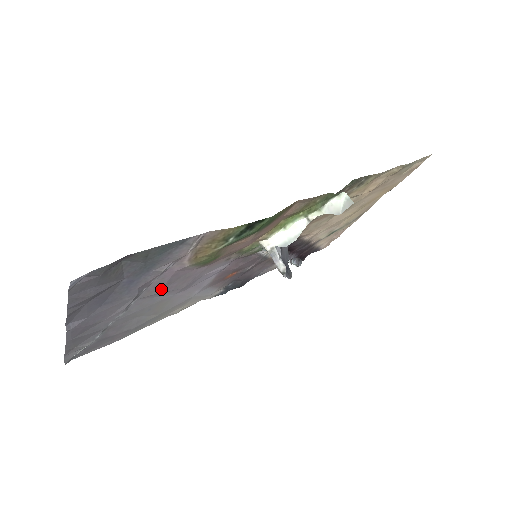
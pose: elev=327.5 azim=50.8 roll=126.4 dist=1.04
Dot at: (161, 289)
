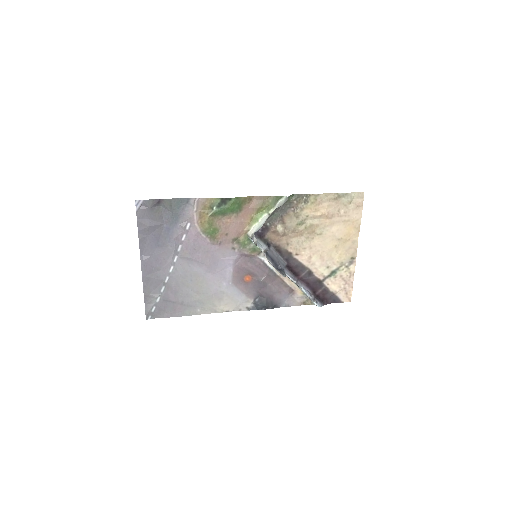
Dot at: (191, 254)
